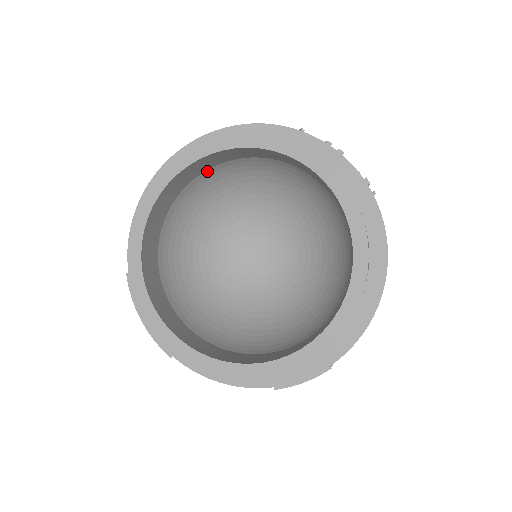
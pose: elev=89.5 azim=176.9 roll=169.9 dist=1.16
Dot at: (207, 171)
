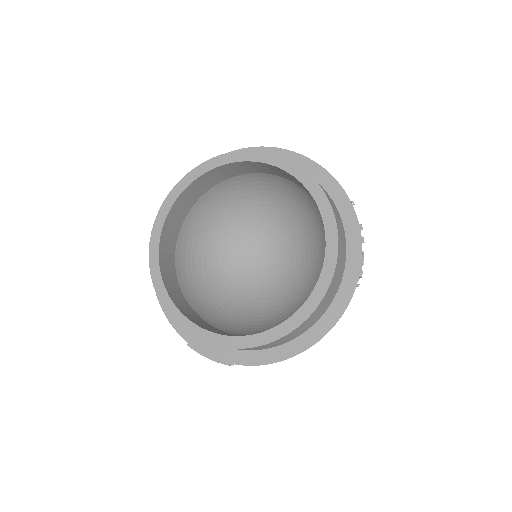
Dot at: (273, 175)
